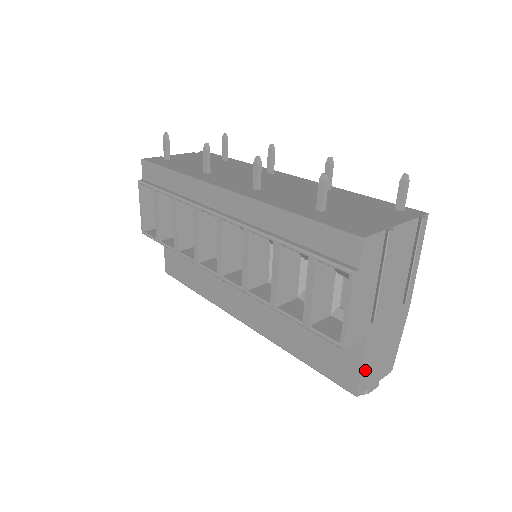
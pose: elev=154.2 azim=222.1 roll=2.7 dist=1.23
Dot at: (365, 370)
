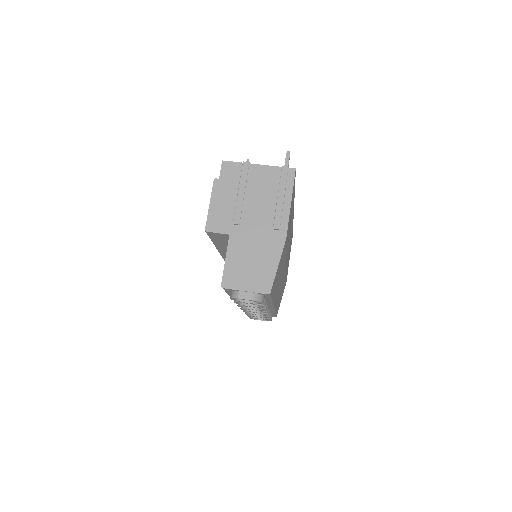
Dot at: (231, 267)
